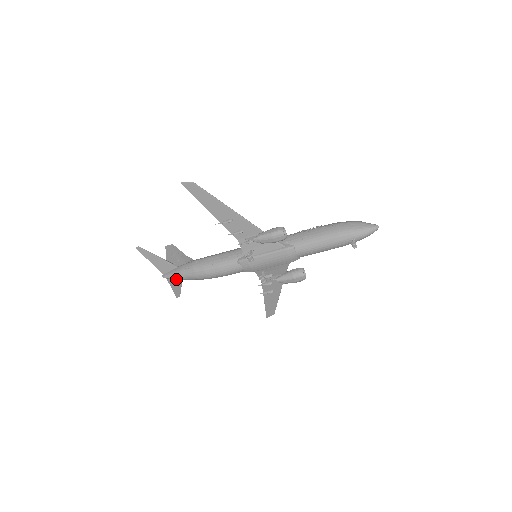
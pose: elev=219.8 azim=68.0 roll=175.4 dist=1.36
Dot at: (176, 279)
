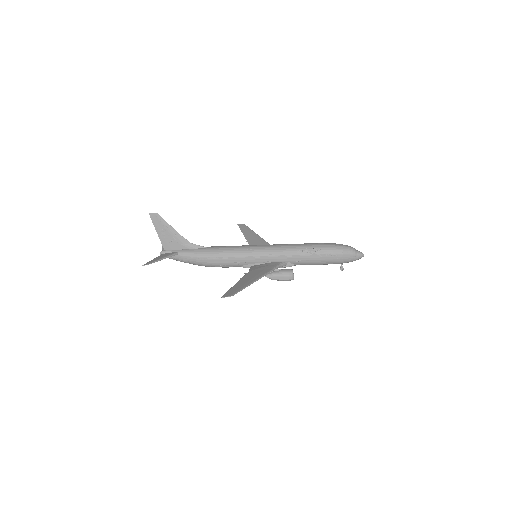
Dot at: occluded
